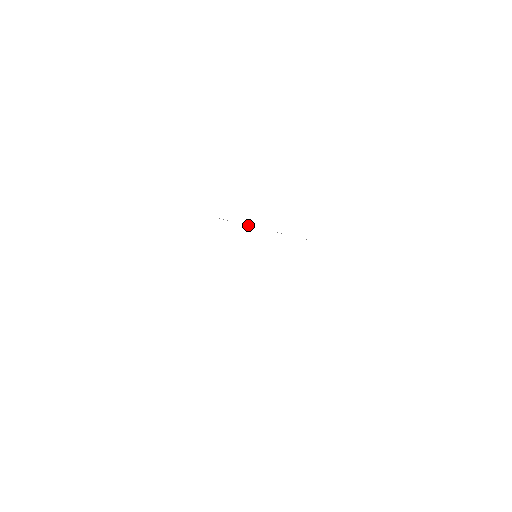
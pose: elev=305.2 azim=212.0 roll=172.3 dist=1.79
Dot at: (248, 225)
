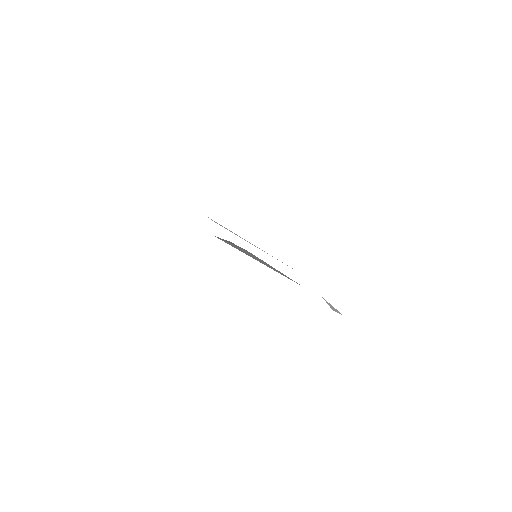
Dot at: (227, 229)
